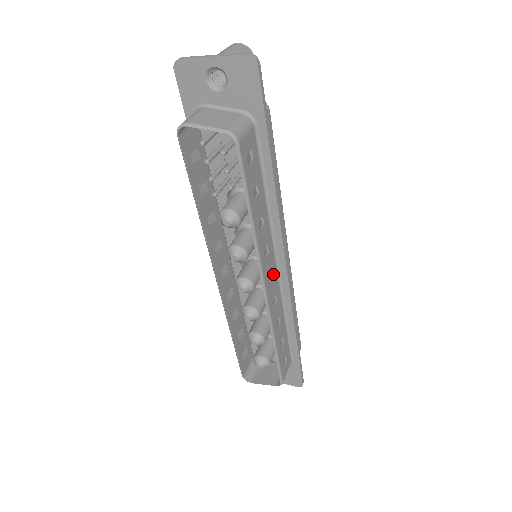
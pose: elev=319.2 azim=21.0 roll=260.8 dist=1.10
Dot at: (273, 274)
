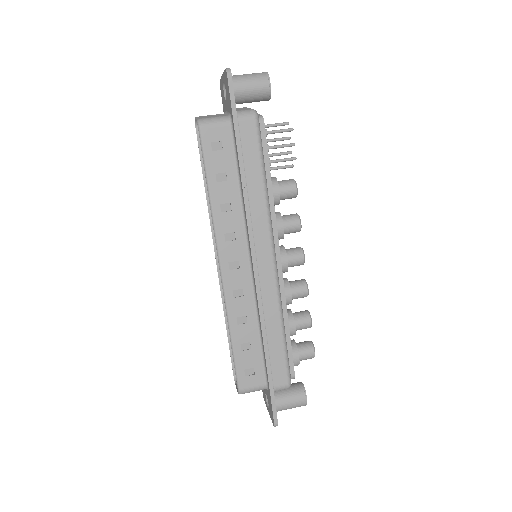
Dot at: (241, 266)
